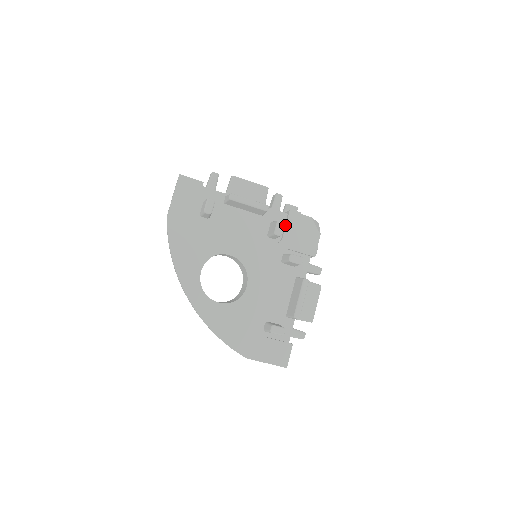
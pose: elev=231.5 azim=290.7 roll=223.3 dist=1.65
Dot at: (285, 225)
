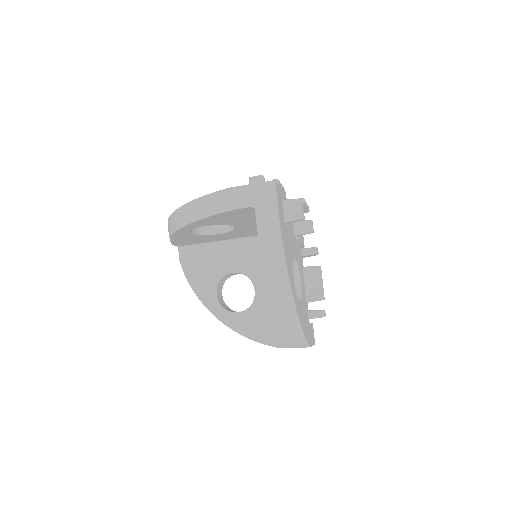
Dot at: occluded
